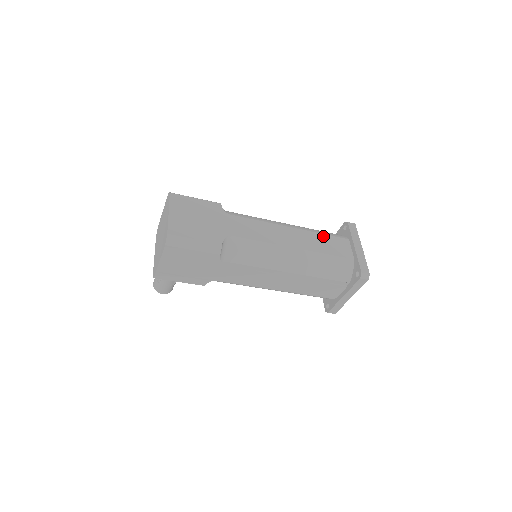
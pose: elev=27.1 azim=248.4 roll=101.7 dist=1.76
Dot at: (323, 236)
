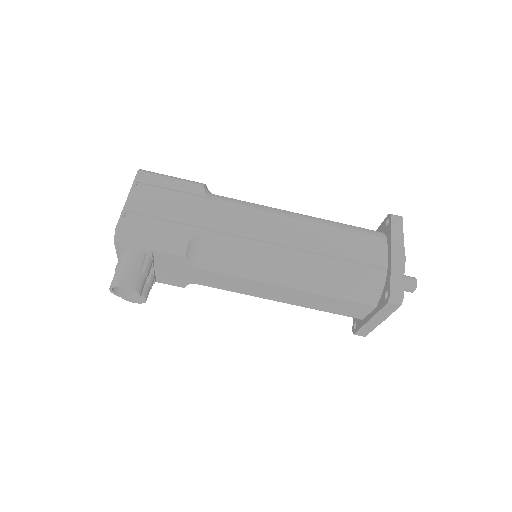
Dot at: occluded
